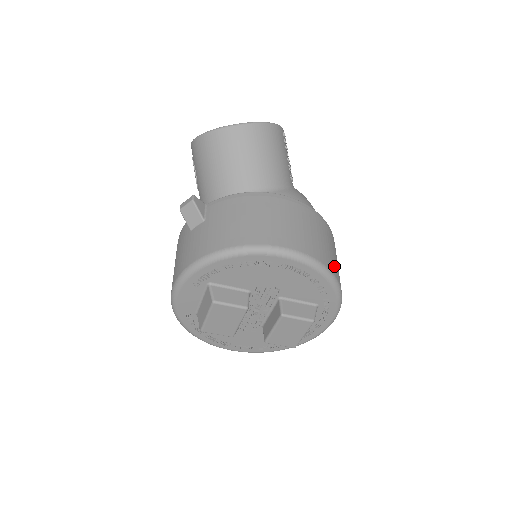
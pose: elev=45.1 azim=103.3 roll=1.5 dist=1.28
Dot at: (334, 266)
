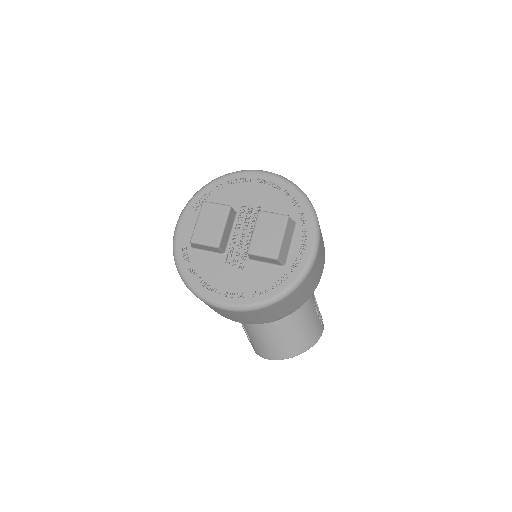
Dot at: occluded
